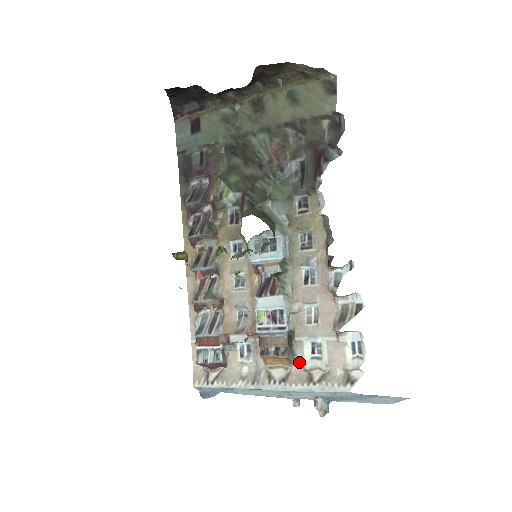
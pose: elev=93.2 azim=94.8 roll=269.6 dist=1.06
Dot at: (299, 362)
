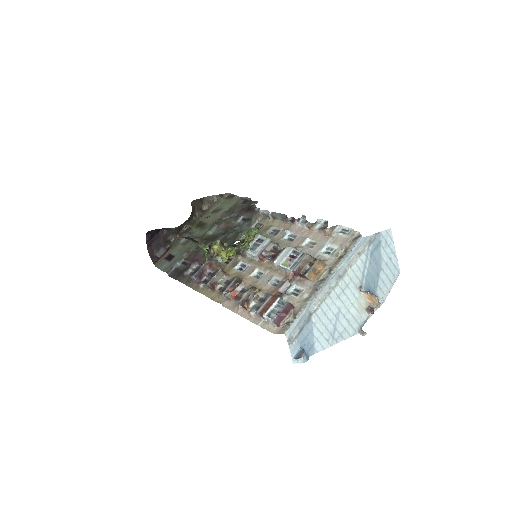
Dot at: (328, 261)
